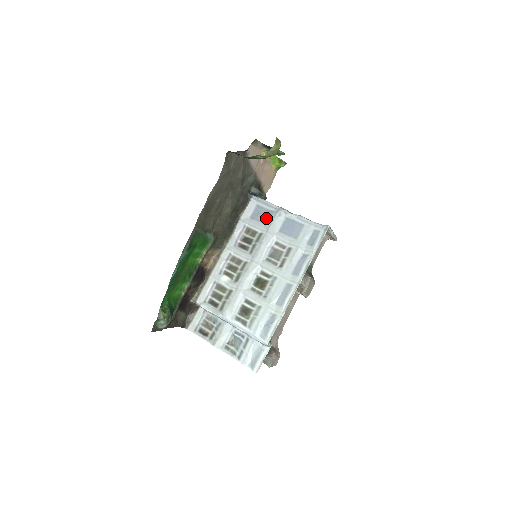
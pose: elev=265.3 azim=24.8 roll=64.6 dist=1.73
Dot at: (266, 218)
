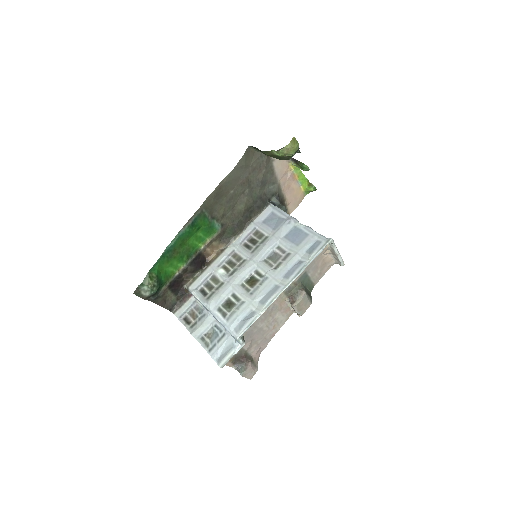
Dot at: (276, 224)
